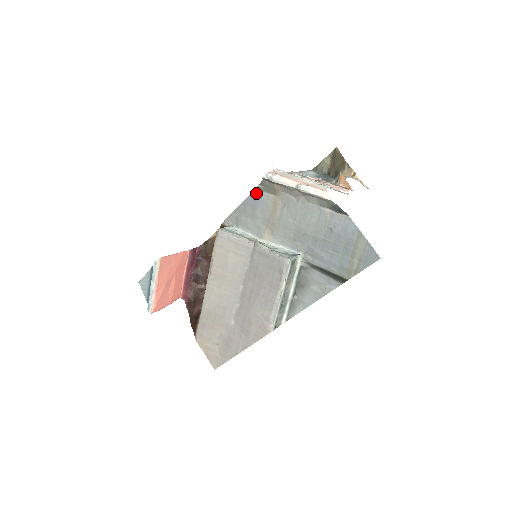
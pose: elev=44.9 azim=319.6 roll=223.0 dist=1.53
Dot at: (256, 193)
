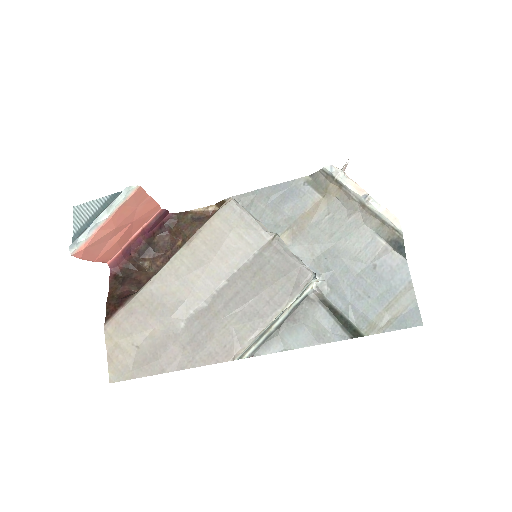
Dot at: (298, 183)
